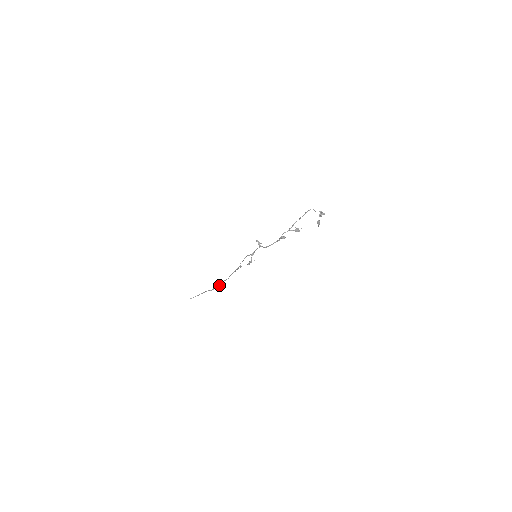
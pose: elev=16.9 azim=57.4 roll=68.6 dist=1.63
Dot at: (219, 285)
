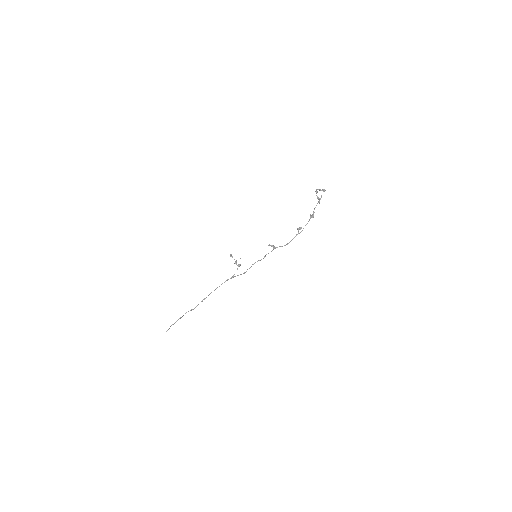
Dot at: occluded
